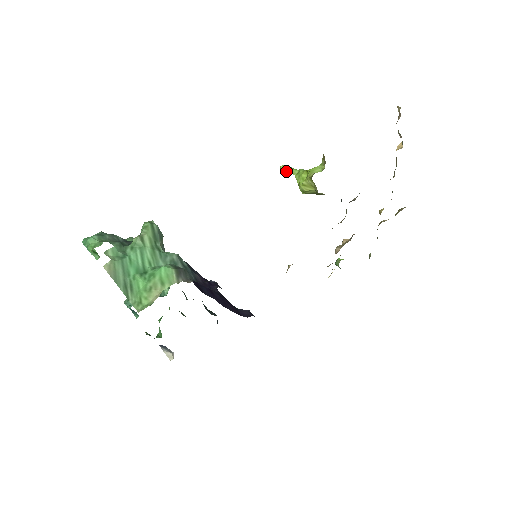
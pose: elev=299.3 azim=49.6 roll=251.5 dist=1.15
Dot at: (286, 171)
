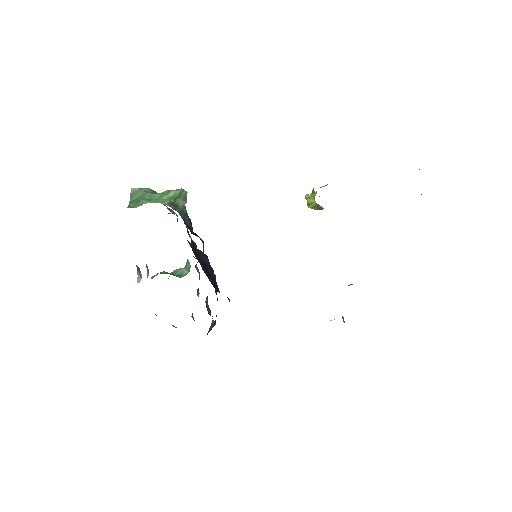
Dot at: (307, 197)
